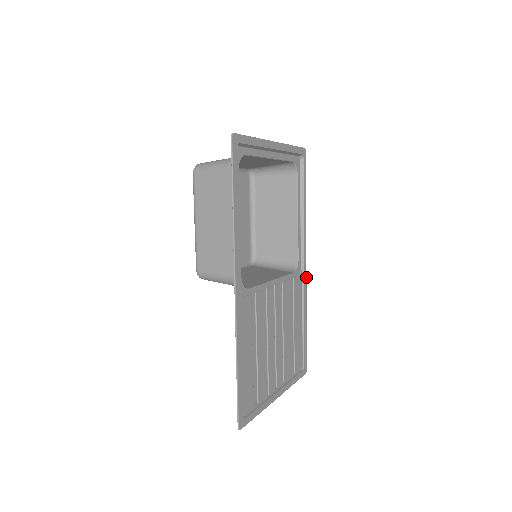
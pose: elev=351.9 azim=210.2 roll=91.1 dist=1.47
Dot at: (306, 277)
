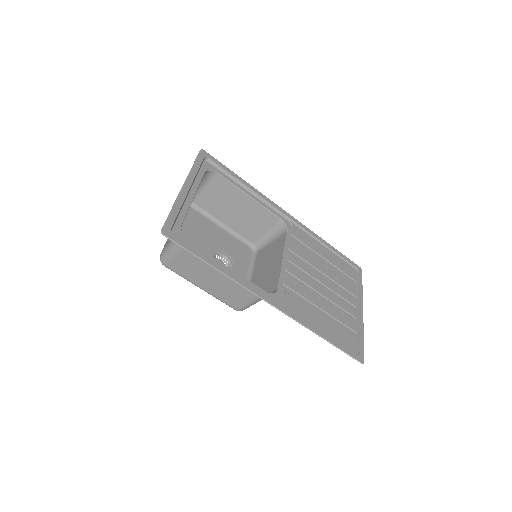
Dot at: (297, 220)
